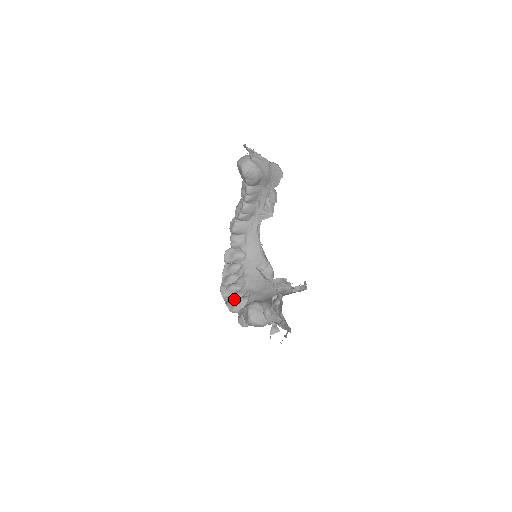
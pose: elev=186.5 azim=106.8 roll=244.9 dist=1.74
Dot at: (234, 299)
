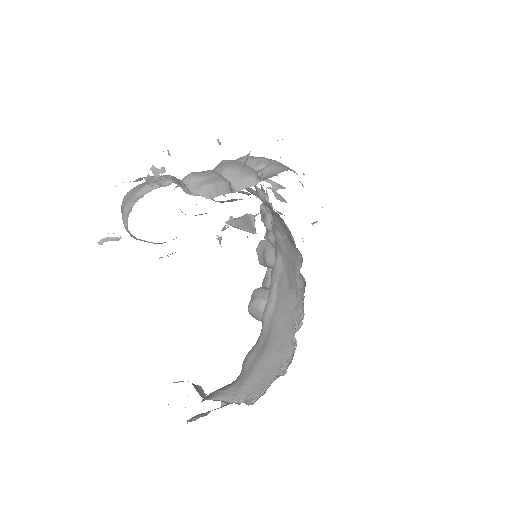
Dot at: (264, 248)
